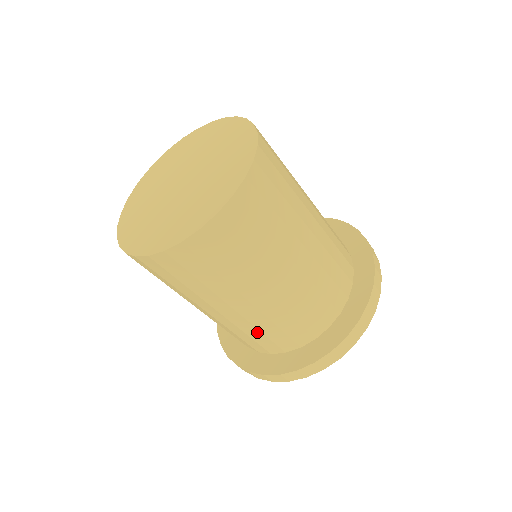
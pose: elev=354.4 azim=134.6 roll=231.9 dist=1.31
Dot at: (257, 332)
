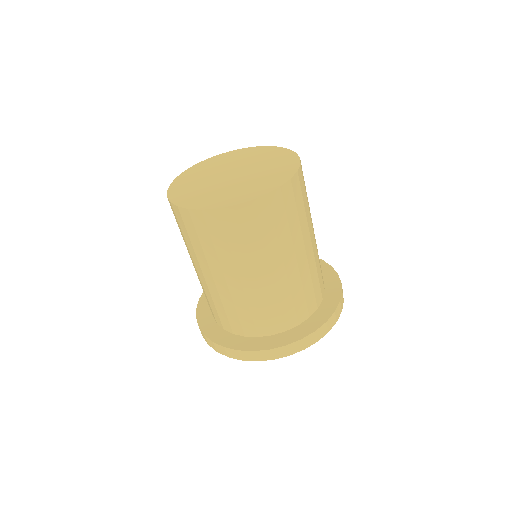
Dot at: (260, 307)
